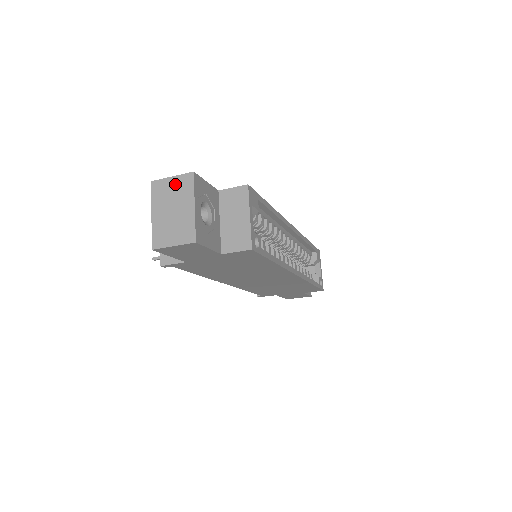
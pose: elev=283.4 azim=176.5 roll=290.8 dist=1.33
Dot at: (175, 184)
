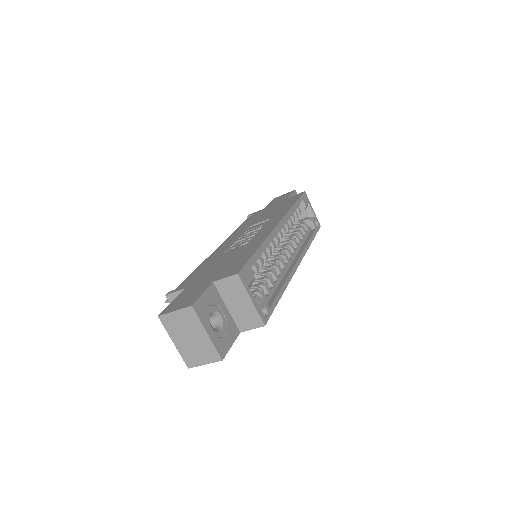
Dot at: (180, 317)
